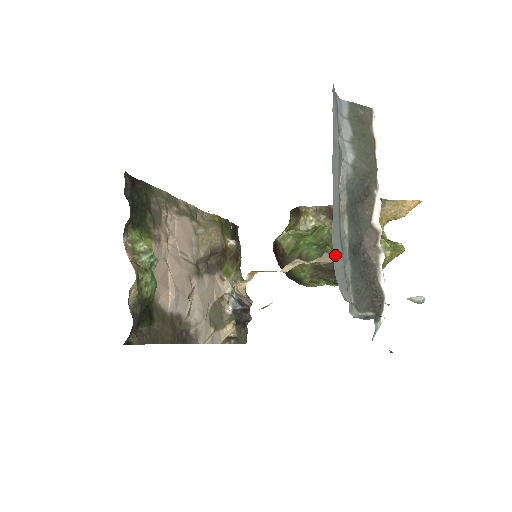
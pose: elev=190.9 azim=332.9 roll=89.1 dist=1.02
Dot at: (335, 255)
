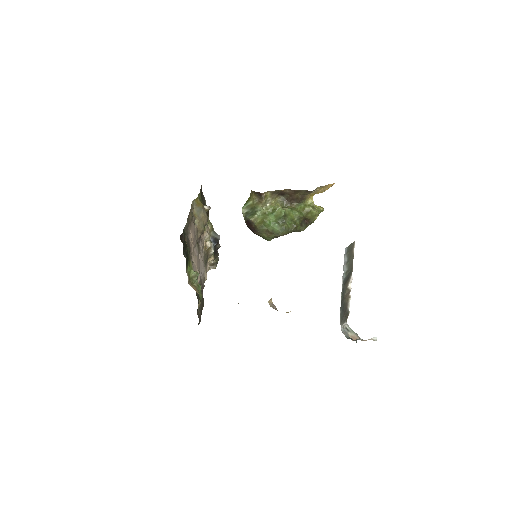
Dot at: occluded
